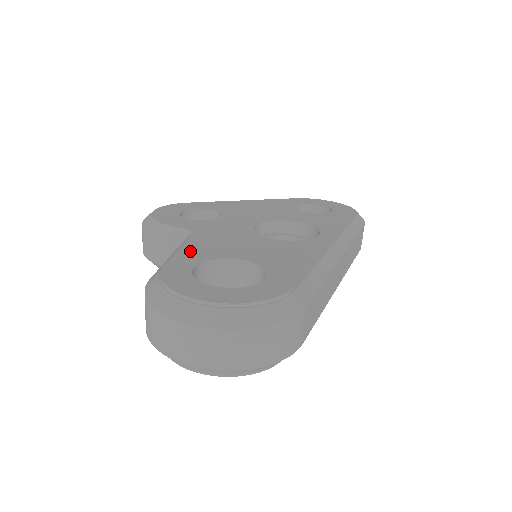
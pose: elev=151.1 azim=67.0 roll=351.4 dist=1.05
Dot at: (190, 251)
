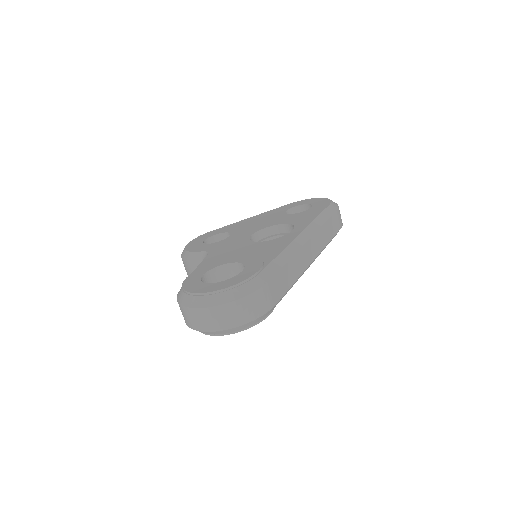
Dot at: occluded
